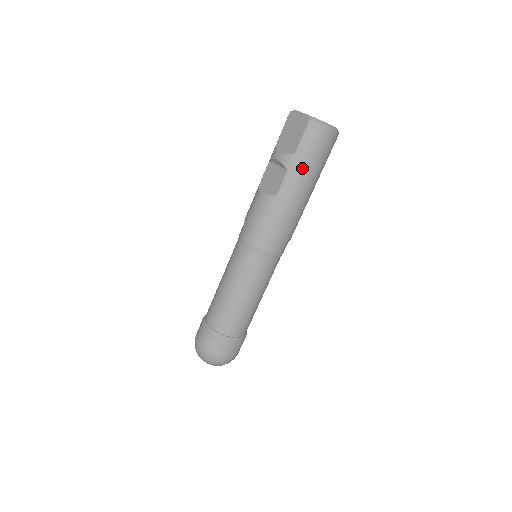
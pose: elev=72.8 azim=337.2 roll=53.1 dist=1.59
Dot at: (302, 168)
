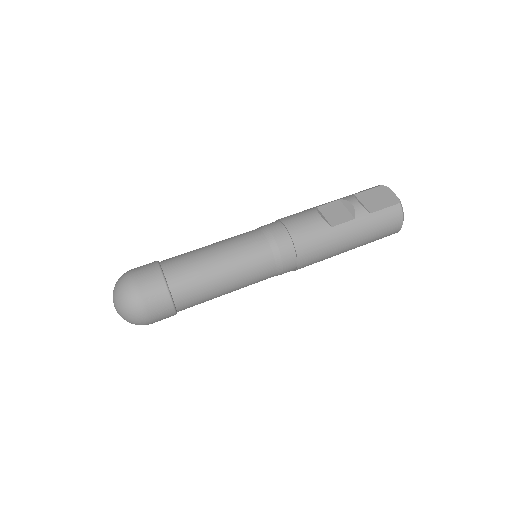
Dot at: (365, 228)
